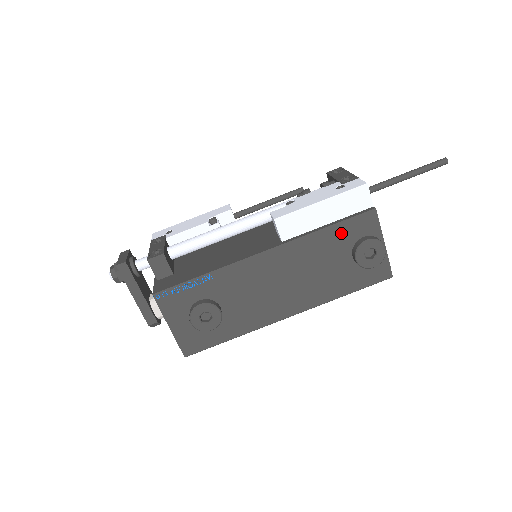
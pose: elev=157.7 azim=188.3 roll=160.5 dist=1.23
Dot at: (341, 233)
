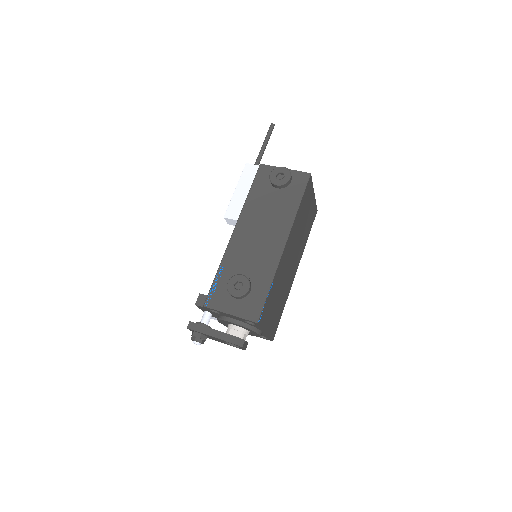
Dot at: (258, 187)
